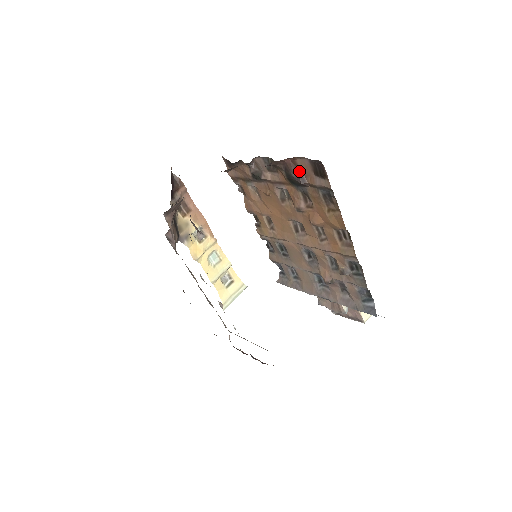
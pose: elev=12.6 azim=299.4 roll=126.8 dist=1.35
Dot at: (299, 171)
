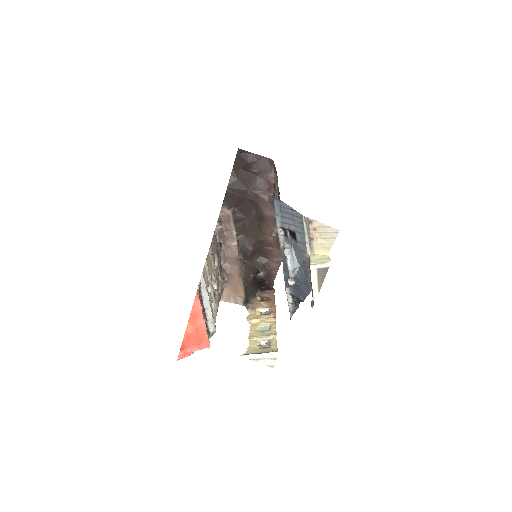
Dot at: occluded
